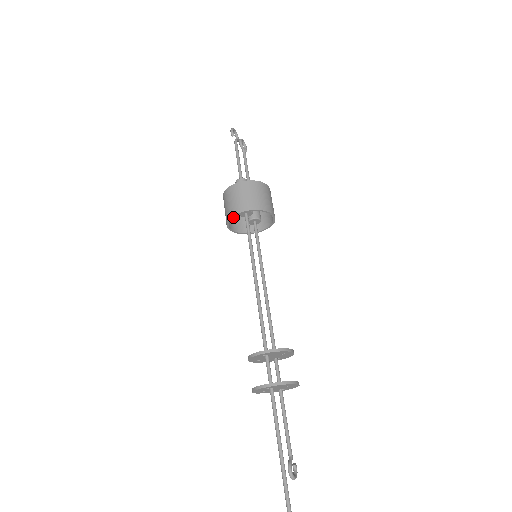
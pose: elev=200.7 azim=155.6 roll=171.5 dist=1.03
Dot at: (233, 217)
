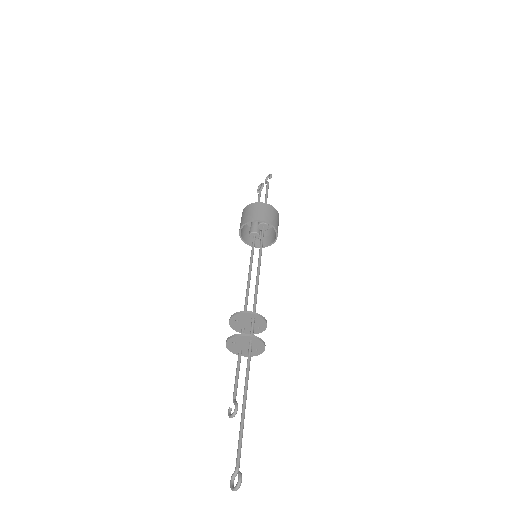
Dot at: occluded
